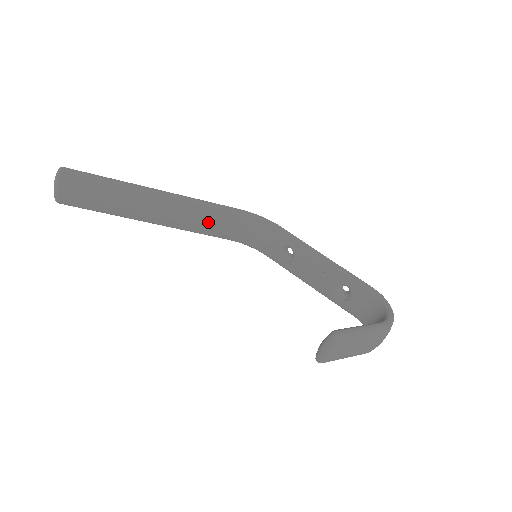
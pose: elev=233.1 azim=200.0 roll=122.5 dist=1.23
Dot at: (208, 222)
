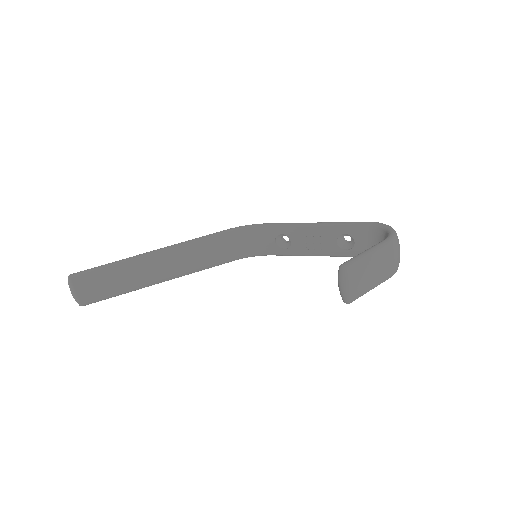
Dot at: (206, 255)
